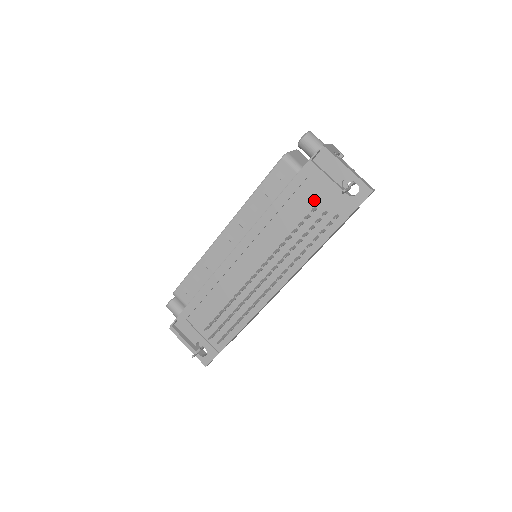
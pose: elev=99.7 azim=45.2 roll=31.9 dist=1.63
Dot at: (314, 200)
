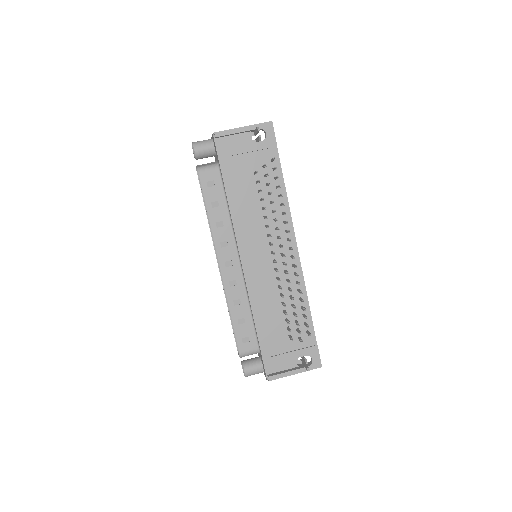
Dot at: (248, 169)
